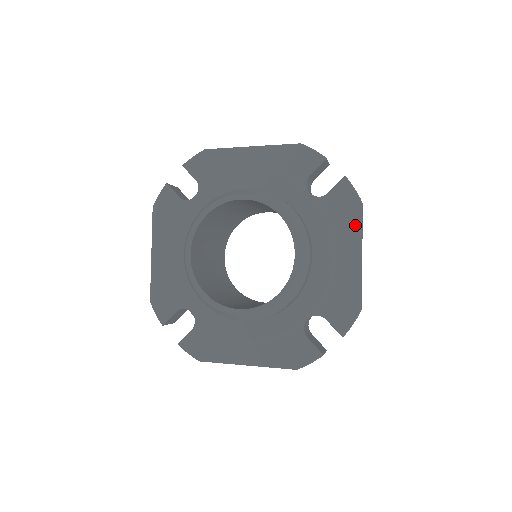
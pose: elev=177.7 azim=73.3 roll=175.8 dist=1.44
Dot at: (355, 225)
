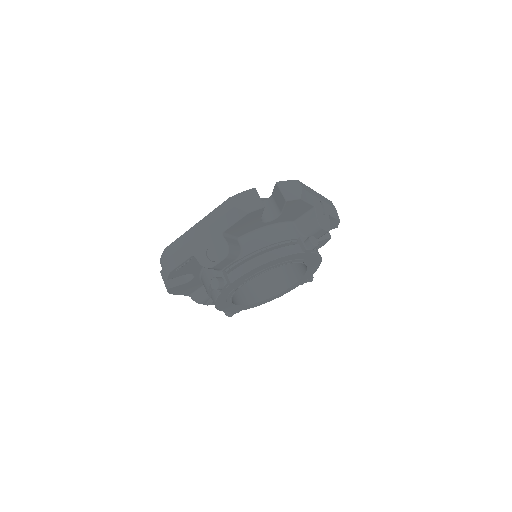
Dot at: occluded
